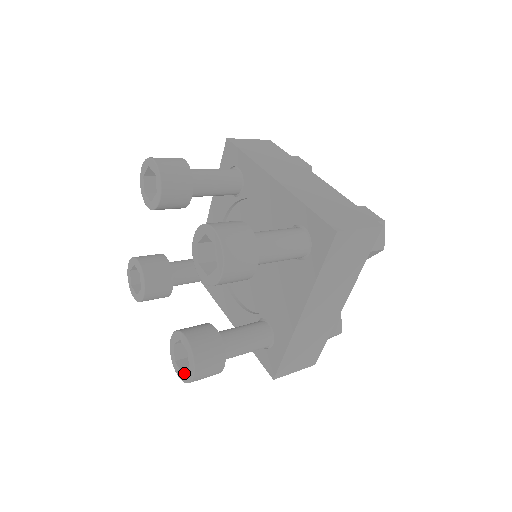
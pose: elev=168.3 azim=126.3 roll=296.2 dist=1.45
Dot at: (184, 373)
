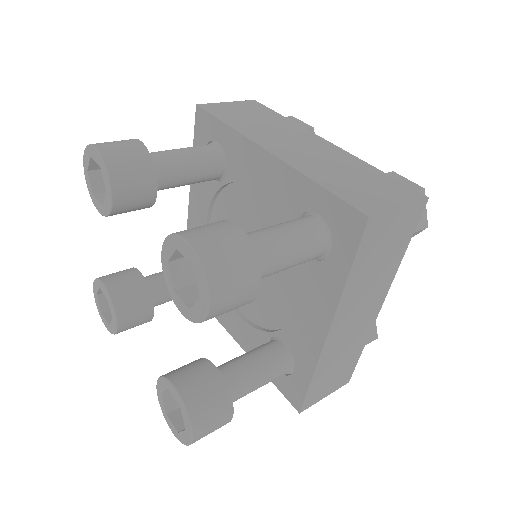
Dot at: (180, 432)
